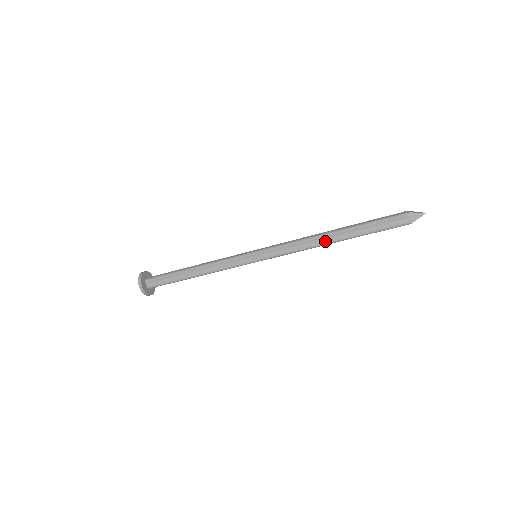
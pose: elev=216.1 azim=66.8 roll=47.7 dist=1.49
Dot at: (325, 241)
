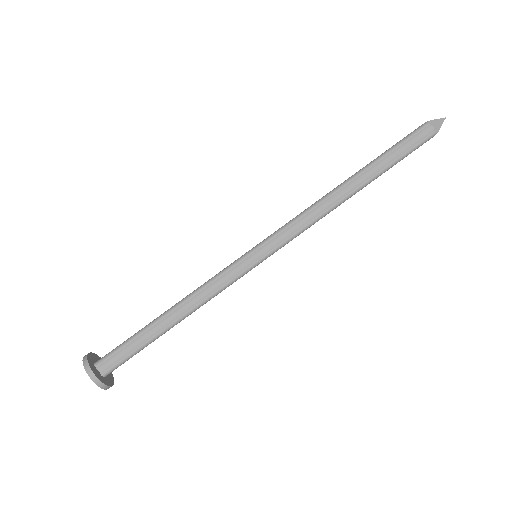
Dot at: (343, 195)
